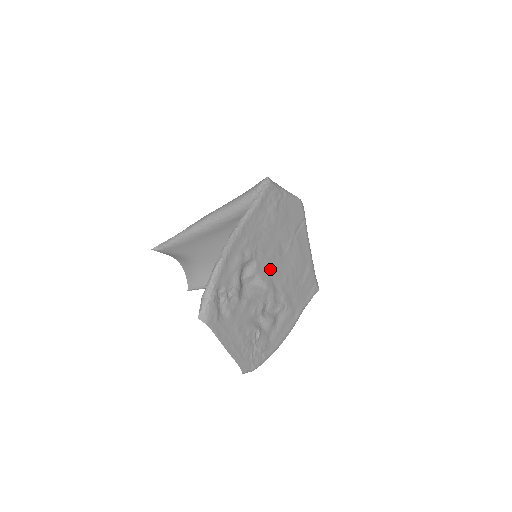
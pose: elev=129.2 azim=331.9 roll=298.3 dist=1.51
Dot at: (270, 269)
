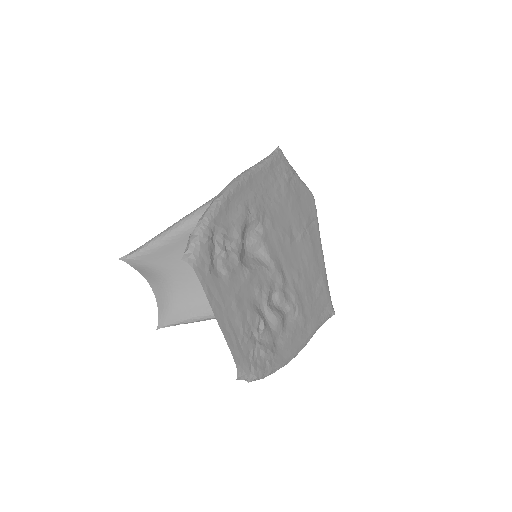
Dot at: (279, 249)
